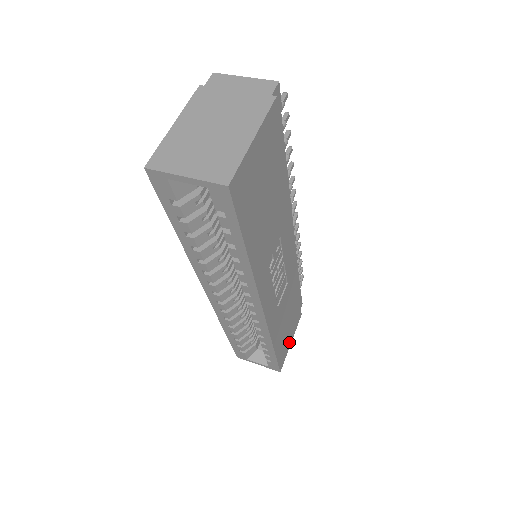
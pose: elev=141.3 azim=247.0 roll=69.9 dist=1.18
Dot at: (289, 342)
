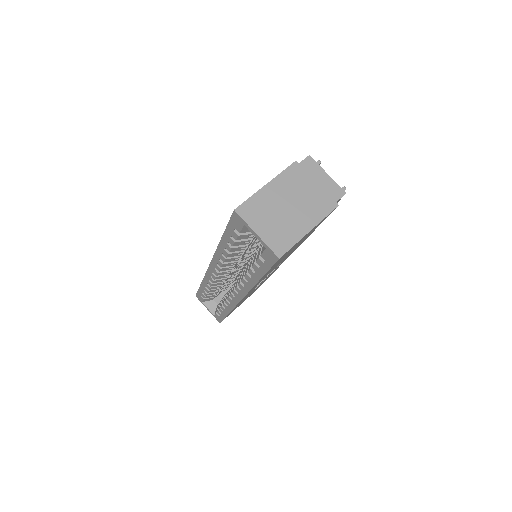
Dot at: occluded
